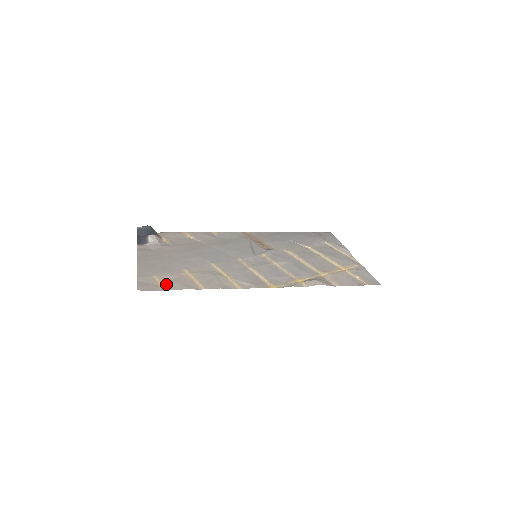
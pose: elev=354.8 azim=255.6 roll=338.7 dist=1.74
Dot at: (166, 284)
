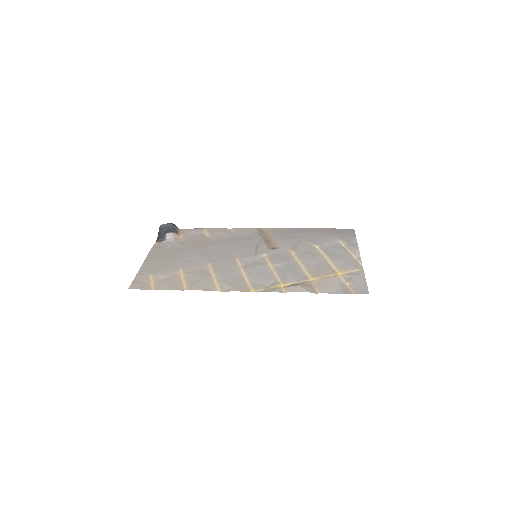
Dot at: (156, 283)
